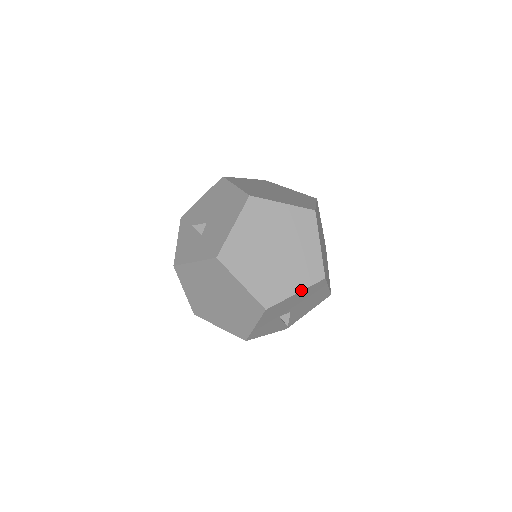
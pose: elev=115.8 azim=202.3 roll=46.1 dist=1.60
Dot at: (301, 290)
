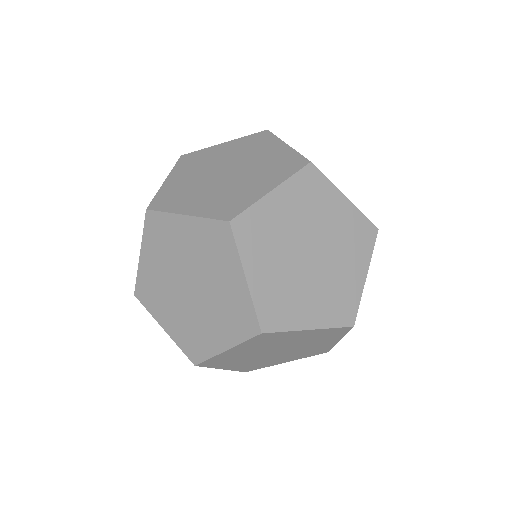
Dot at: occluded
